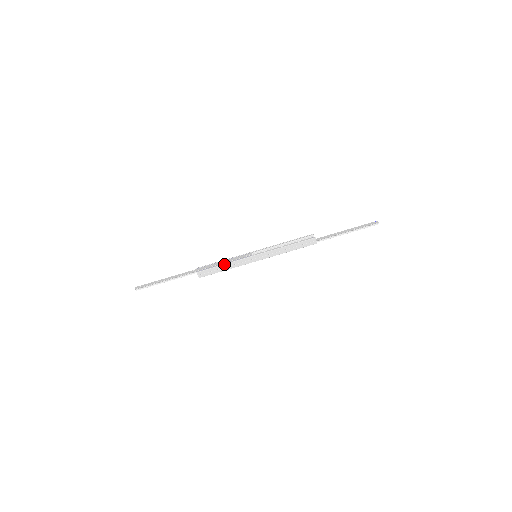
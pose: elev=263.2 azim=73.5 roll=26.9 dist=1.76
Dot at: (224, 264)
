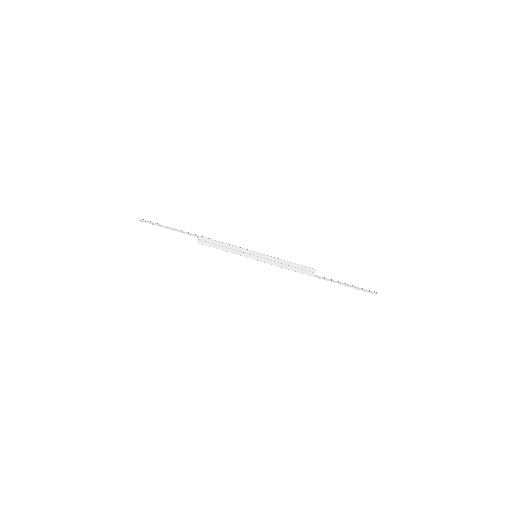
Dot at: (226, 243)
